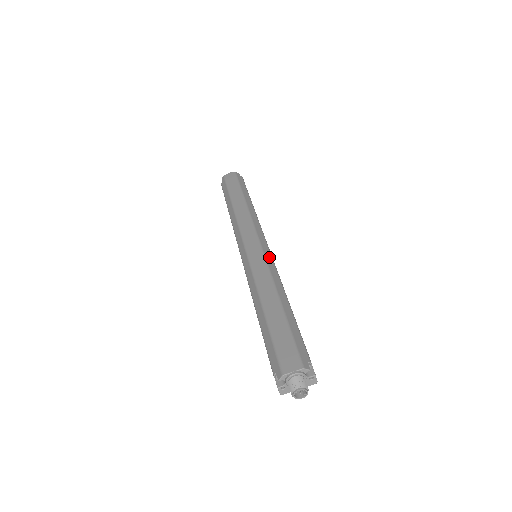
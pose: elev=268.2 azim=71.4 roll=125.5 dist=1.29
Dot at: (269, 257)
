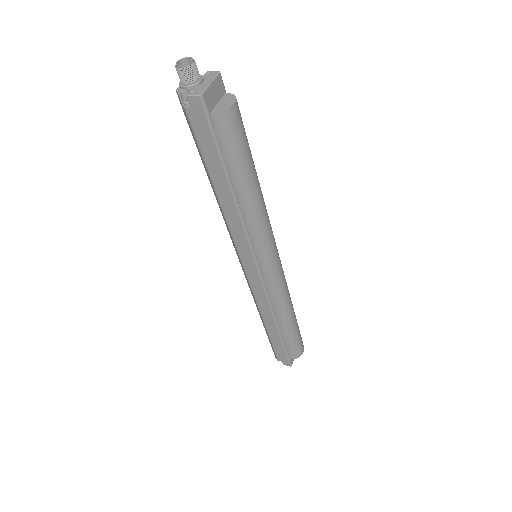
Dot at: occluded
